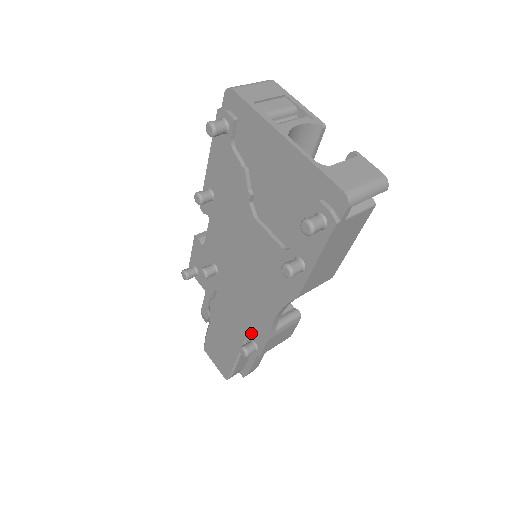
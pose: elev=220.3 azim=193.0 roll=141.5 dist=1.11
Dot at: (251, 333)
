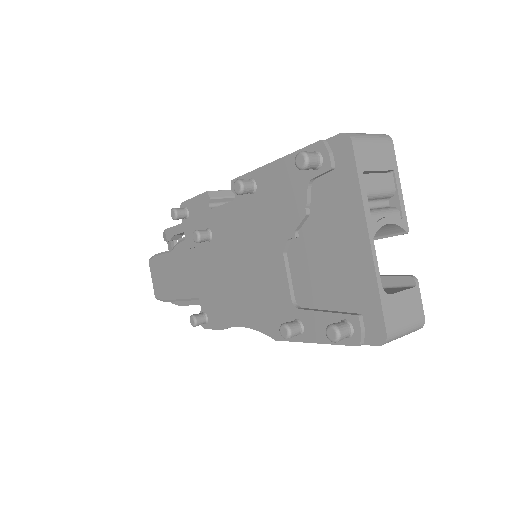
Dot at: (209, 309)
